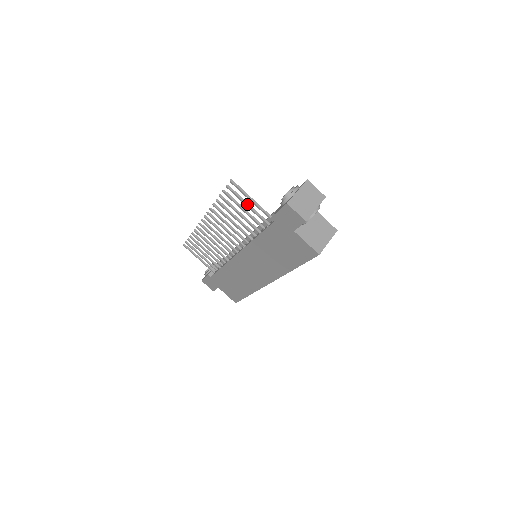
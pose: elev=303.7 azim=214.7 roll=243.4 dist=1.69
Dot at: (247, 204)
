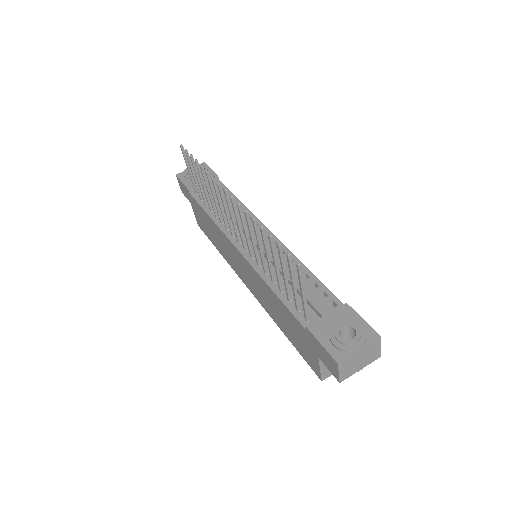
Dot at: (294, 283)
